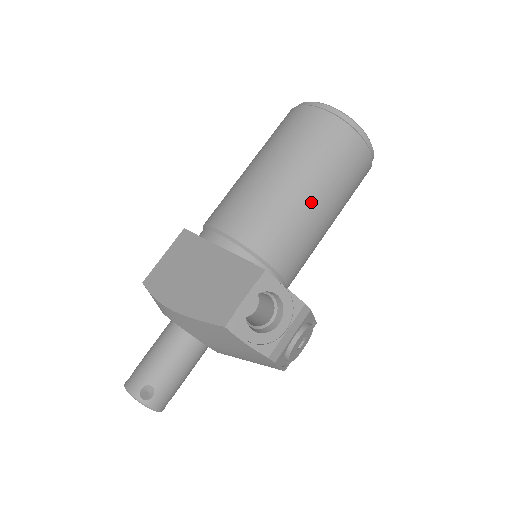
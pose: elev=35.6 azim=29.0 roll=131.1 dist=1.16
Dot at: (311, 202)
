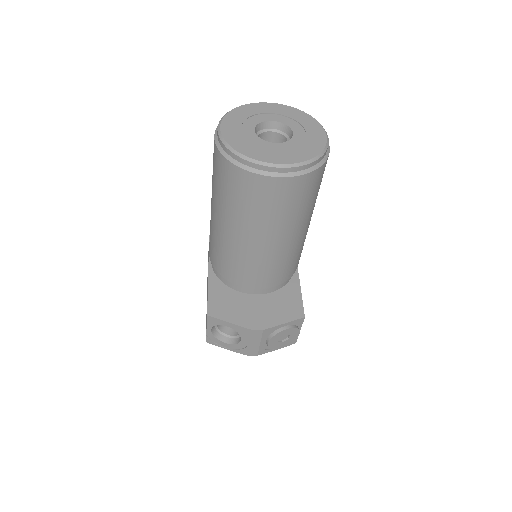
Dot at: (243, 241)
